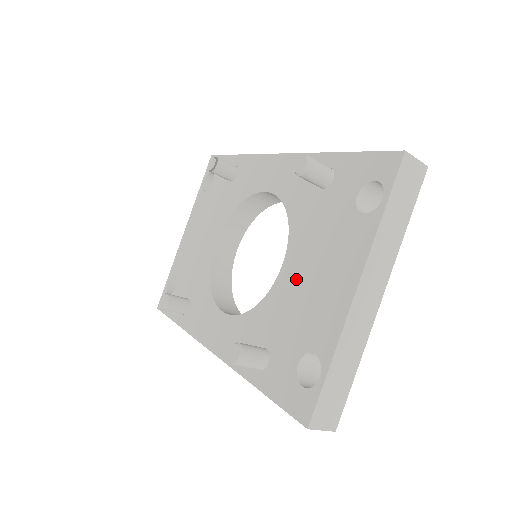
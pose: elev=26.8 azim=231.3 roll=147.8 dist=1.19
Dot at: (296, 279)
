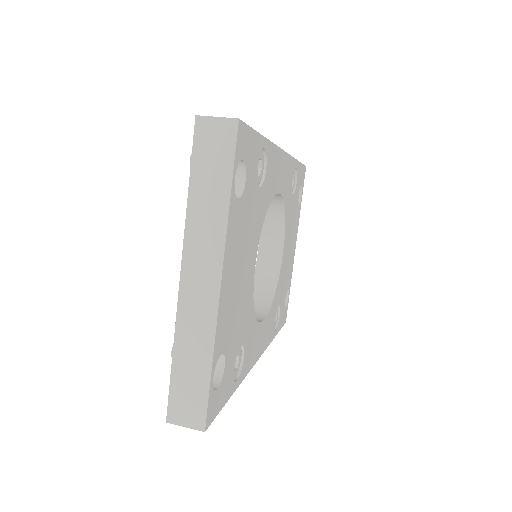
Dot at: occluded
